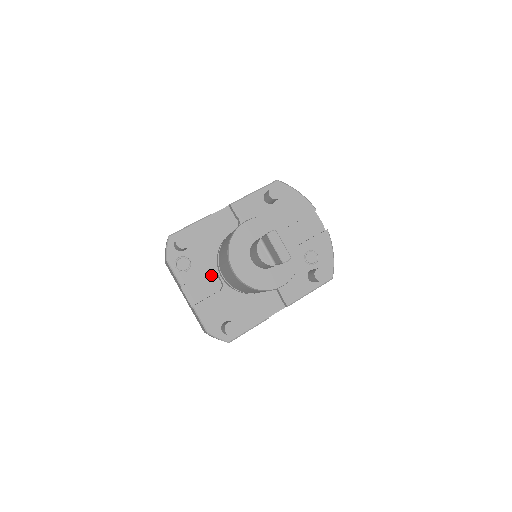
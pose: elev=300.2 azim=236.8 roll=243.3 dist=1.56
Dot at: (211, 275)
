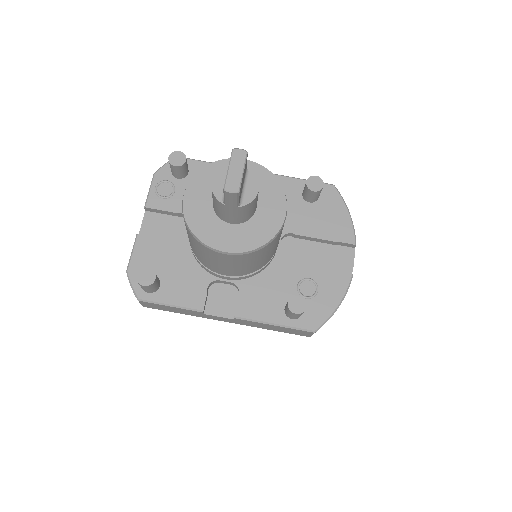
Dot at: occluded
